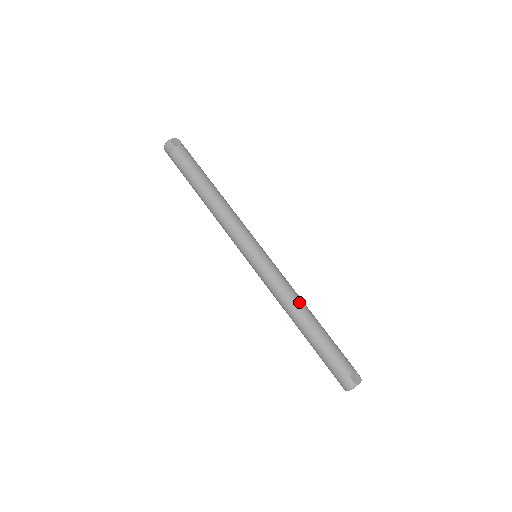
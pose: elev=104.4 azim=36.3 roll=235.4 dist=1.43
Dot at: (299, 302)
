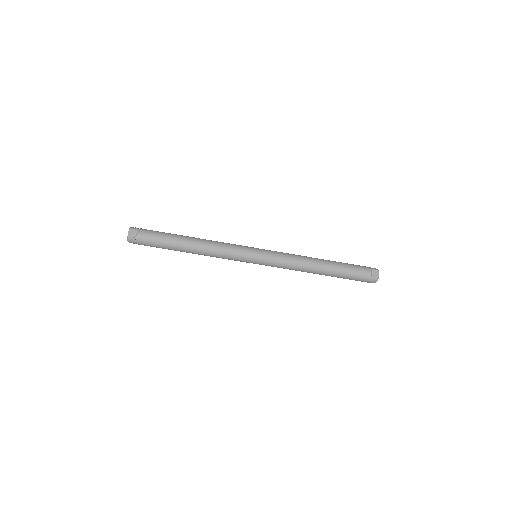
Dot at: (308, 262)
